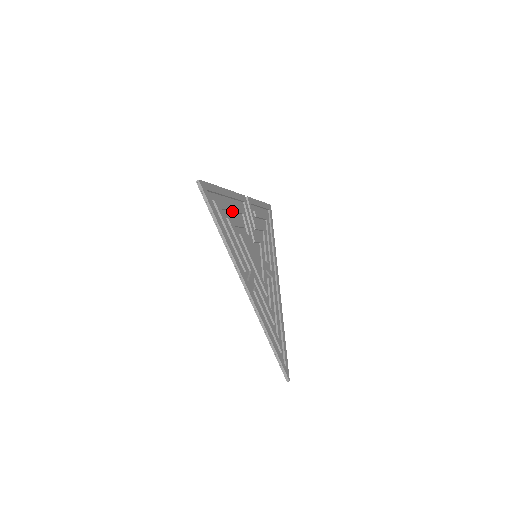
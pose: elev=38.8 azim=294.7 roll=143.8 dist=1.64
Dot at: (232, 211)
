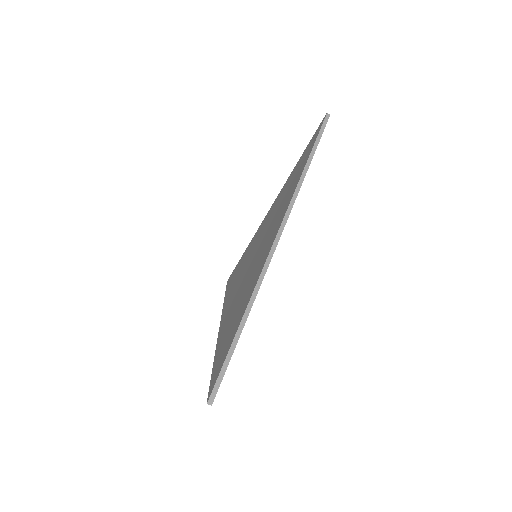
Dot at: occluded
